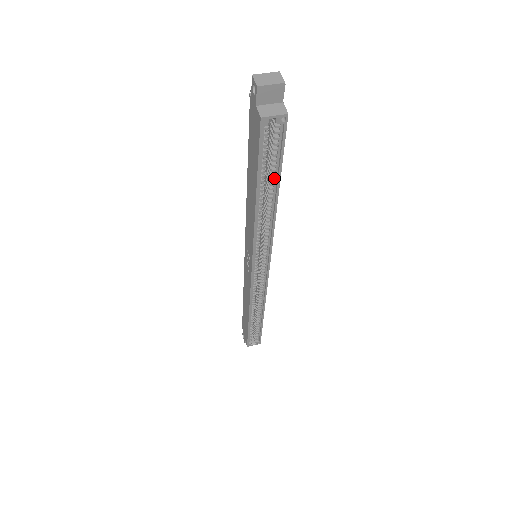
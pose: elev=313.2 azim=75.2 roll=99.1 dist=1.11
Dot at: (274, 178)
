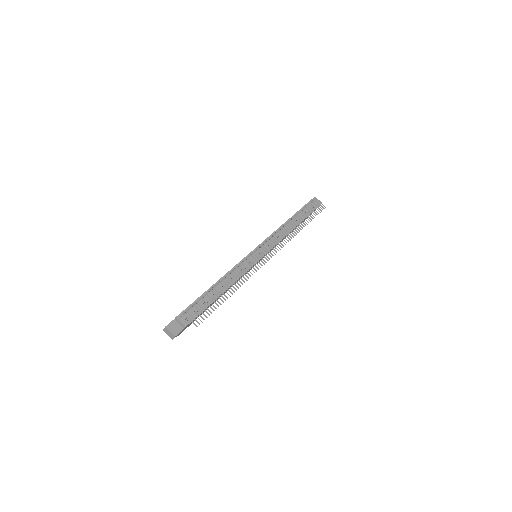
Dot at: occluded
